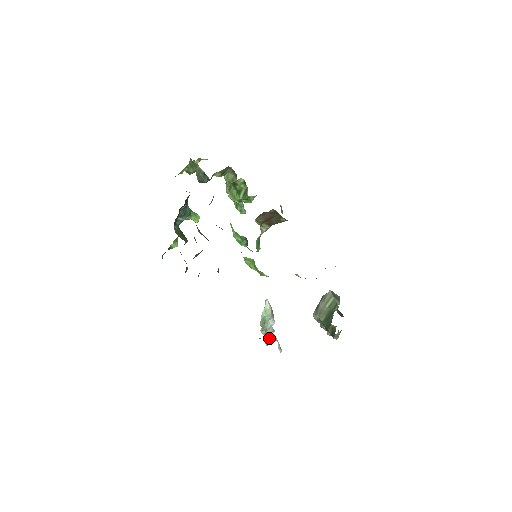
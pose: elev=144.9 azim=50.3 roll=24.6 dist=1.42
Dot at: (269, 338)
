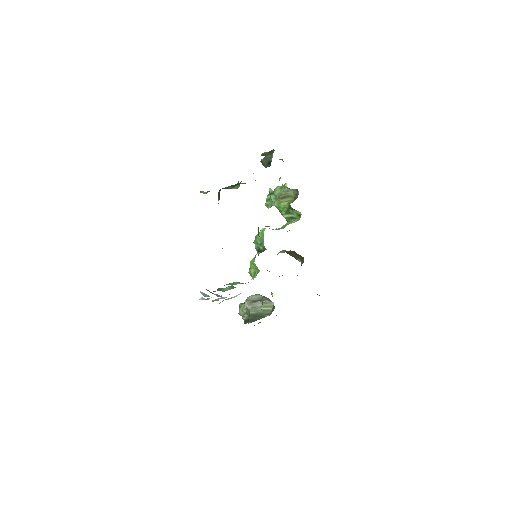
Dot at: (208, 298)
